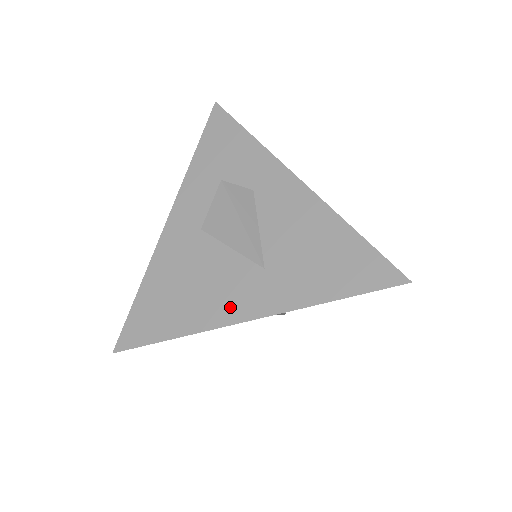
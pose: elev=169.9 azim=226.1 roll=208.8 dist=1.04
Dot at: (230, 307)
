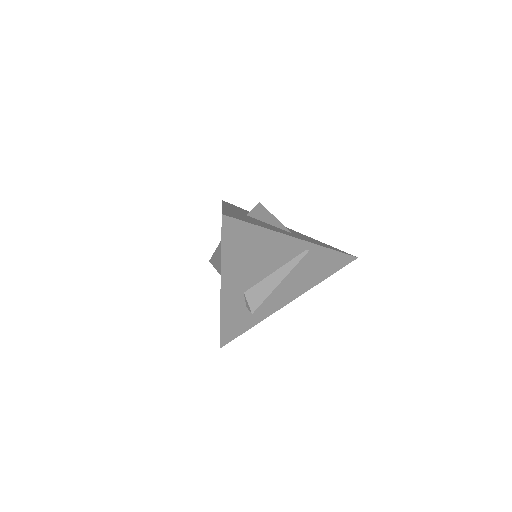
Dot at: (285, 233)
